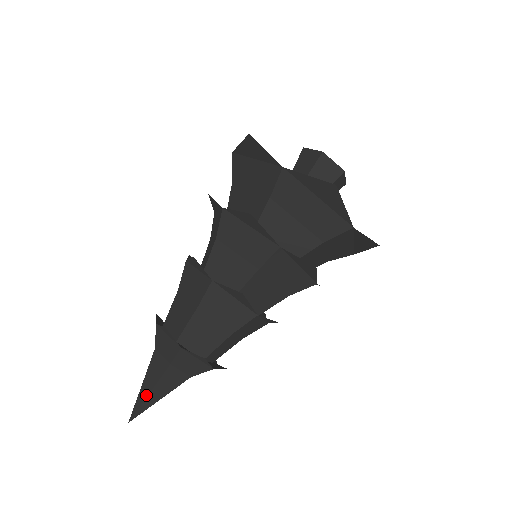
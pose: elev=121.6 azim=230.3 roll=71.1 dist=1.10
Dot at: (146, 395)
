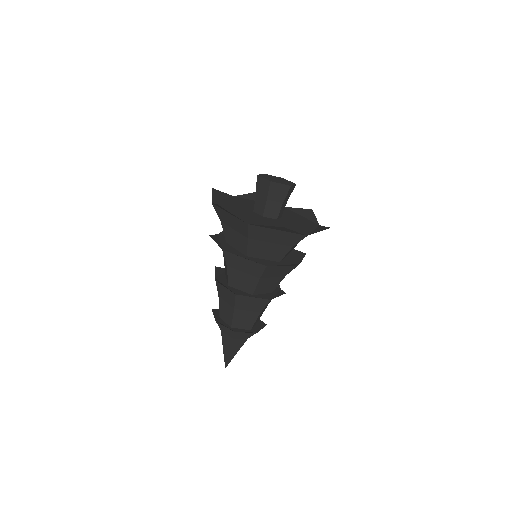
Dot at: (228, 355)
